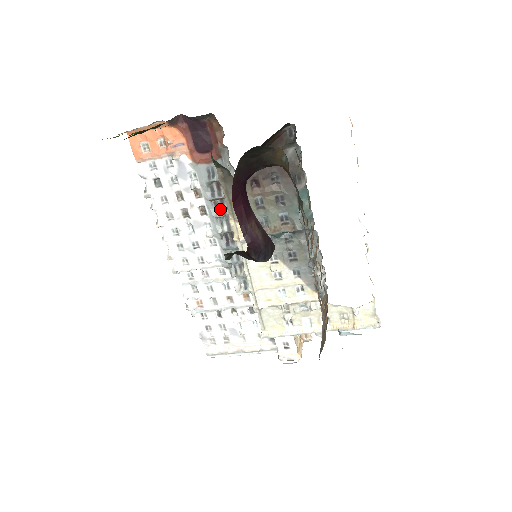
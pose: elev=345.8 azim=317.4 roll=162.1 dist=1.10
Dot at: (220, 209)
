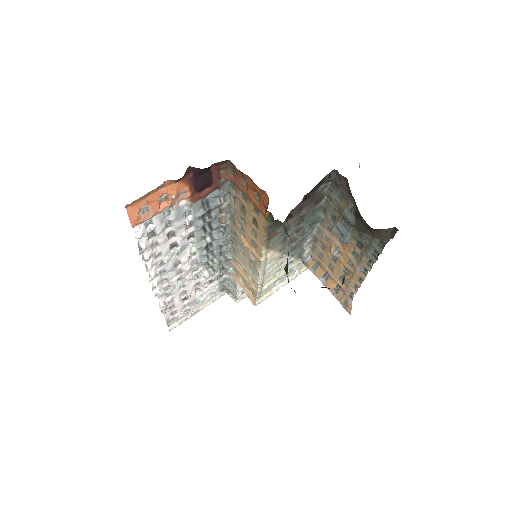
Dot at: (206, 227)
